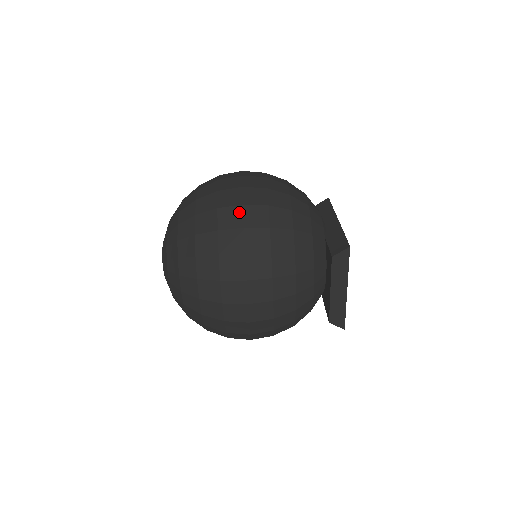
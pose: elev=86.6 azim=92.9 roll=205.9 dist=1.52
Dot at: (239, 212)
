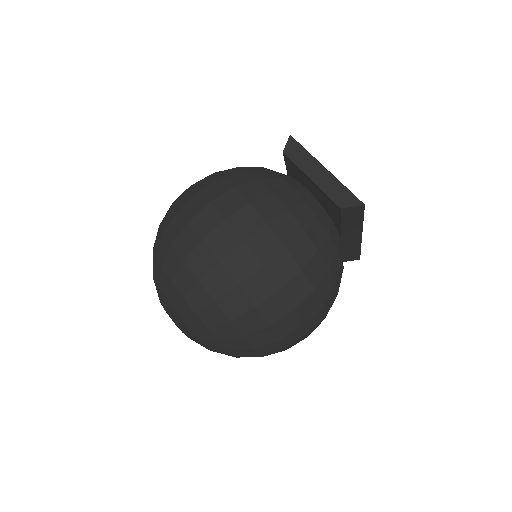
Dot at: occluded
